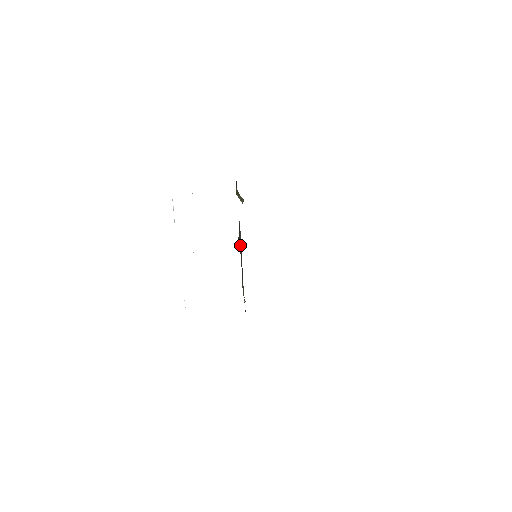
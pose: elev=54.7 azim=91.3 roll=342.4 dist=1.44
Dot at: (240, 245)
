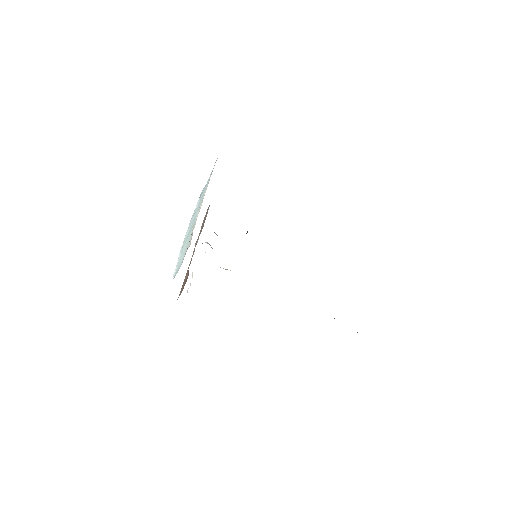
Dot at: occluded
